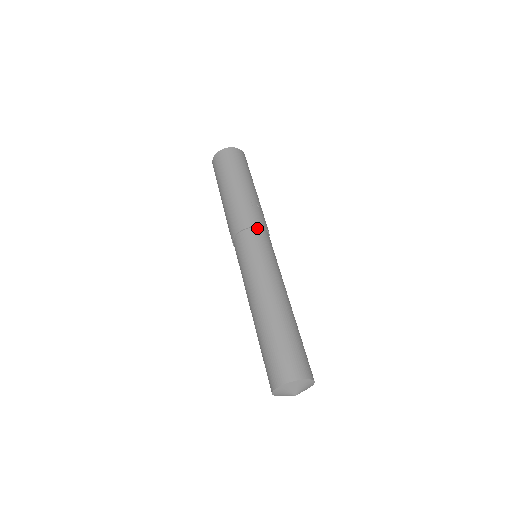
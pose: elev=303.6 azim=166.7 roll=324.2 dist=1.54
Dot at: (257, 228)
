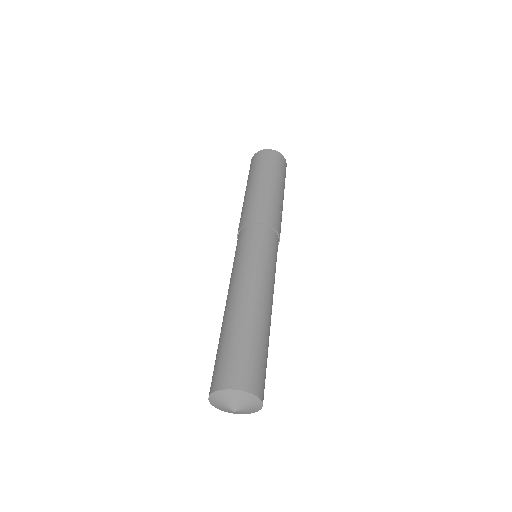
Dot at: (271, 228)
